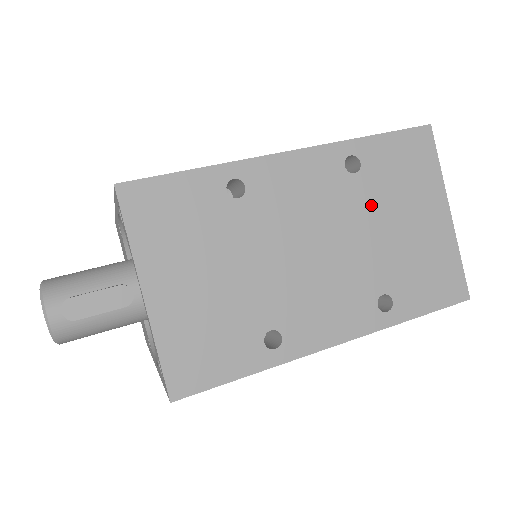
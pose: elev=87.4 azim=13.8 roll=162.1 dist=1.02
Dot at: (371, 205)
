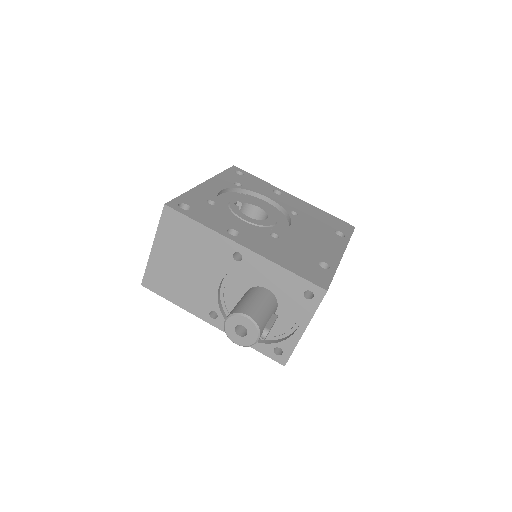
Dot at: occluded
